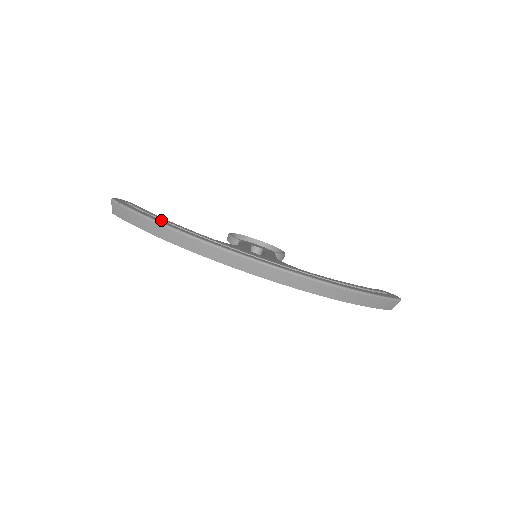
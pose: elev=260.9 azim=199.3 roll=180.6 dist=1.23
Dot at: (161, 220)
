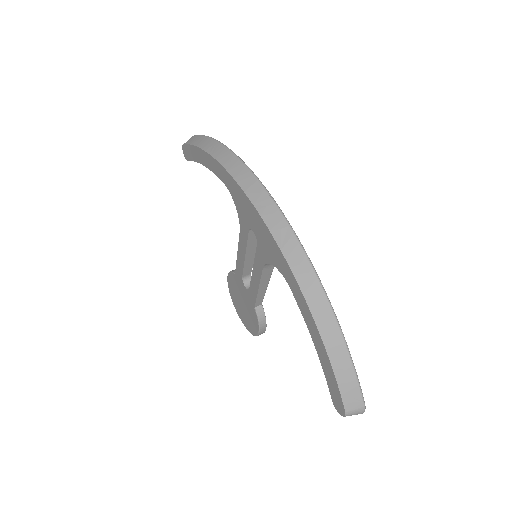
Dot at: occluded
